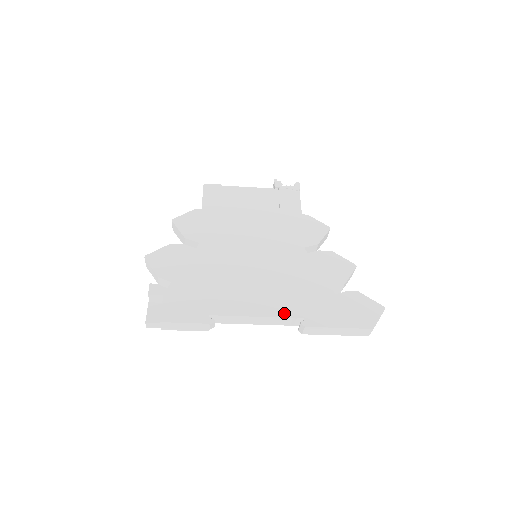
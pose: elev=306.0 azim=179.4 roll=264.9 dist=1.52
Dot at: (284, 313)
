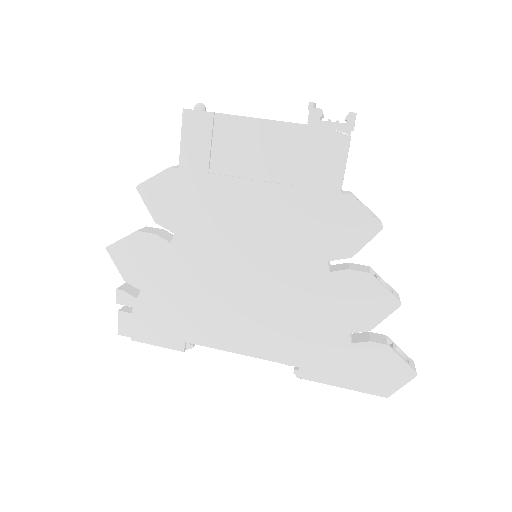
Dot at: (275, 356)
